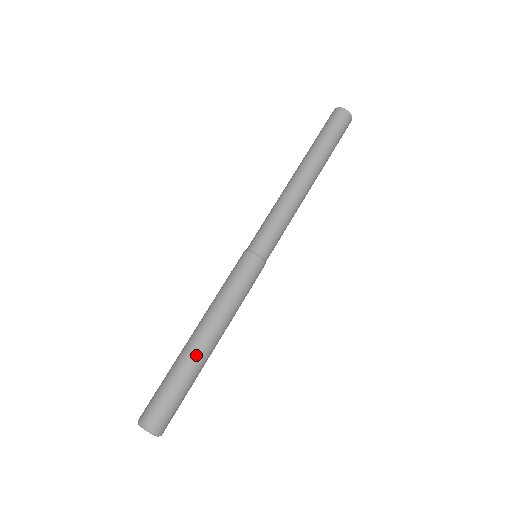
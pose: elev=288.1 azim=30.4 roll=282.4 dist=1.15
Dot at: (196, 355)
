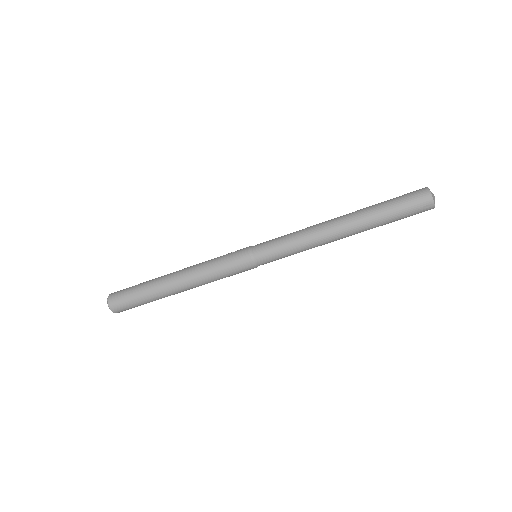
Dot at: (163, 287)
